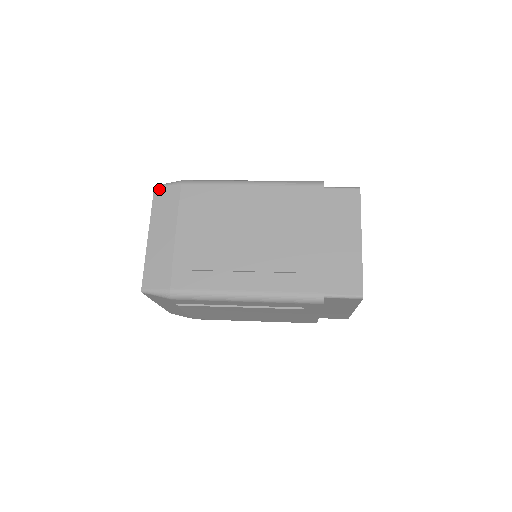
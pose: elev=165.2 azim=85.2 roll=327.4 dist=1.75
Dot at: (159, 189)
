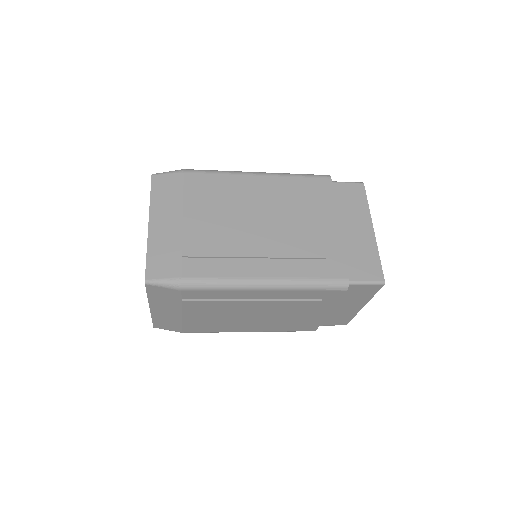
Dot at: (158, 177)
